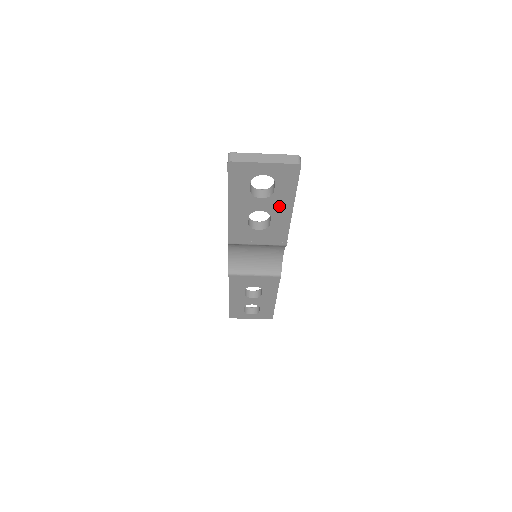
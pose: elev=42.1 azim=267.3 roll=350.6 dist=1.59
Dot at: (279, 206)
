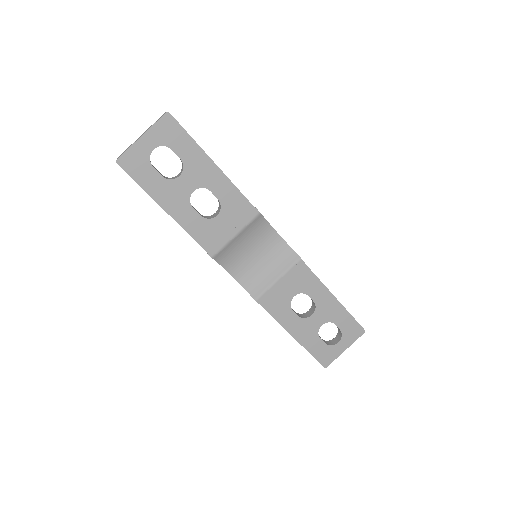
Dot at: (202, 172)
